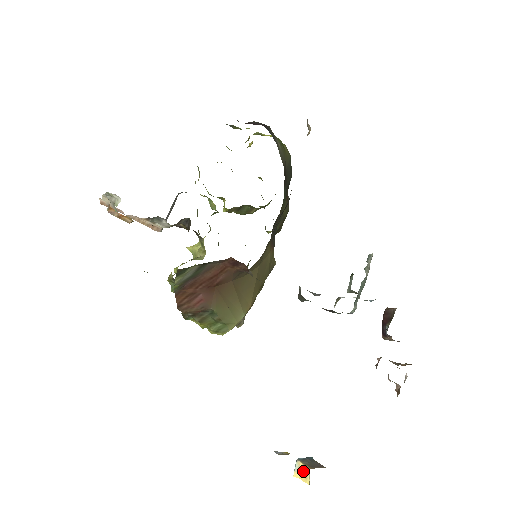
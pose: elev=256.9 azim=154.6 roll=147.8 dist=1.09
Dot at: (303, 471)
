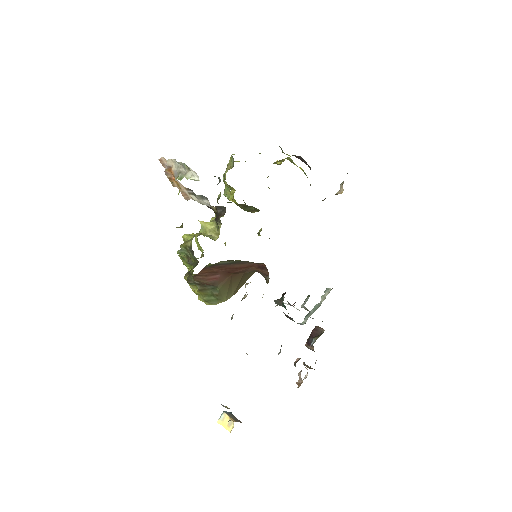
Dot at: occluded
